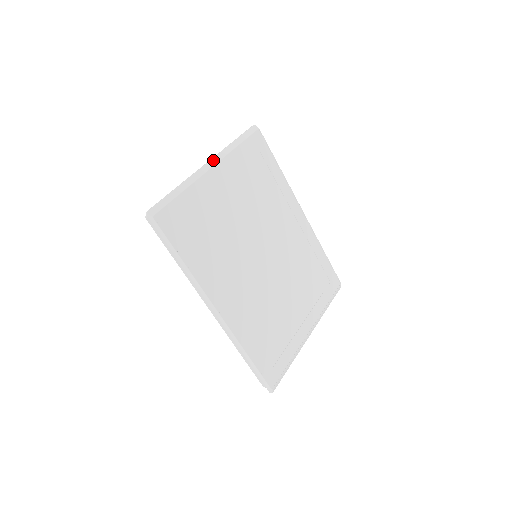
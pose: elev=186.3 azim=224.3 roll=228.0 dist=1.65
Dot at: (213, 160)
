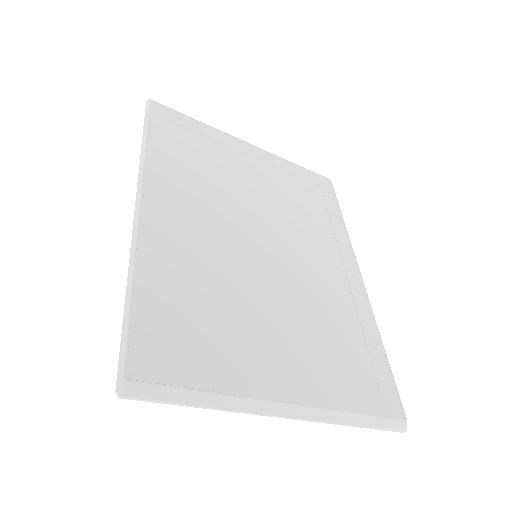
Dot at: (256, 146)
